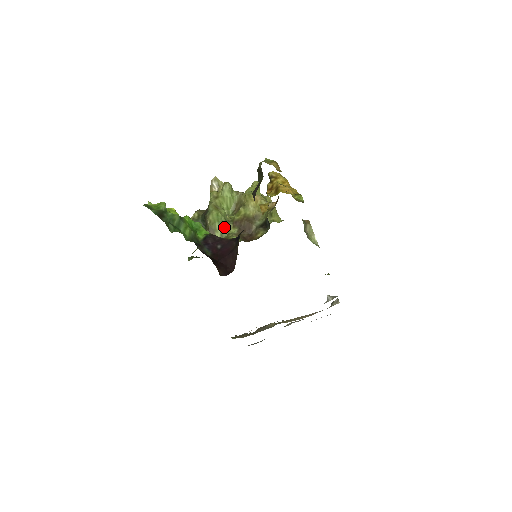
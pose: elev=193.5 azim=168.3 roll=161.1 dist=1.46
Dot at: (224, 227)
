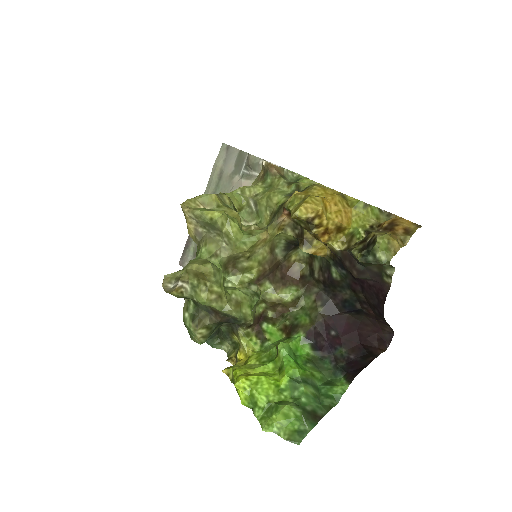
Dot at: (258, 300)
